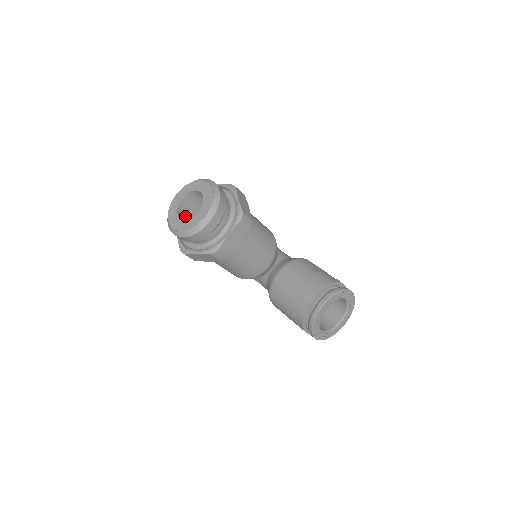
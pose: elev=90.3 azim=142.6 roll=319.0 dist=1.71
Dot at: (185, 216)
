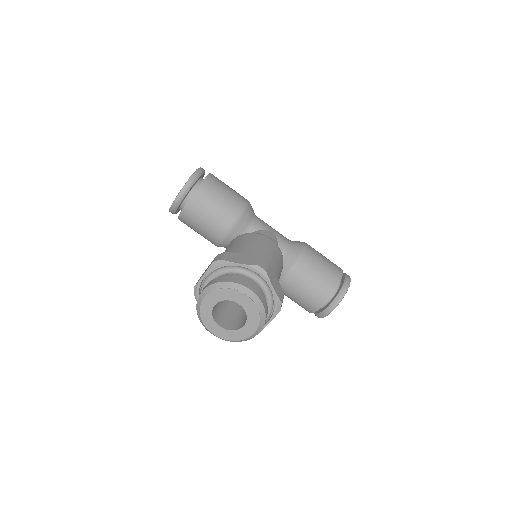
Dot at: (216, 309)
